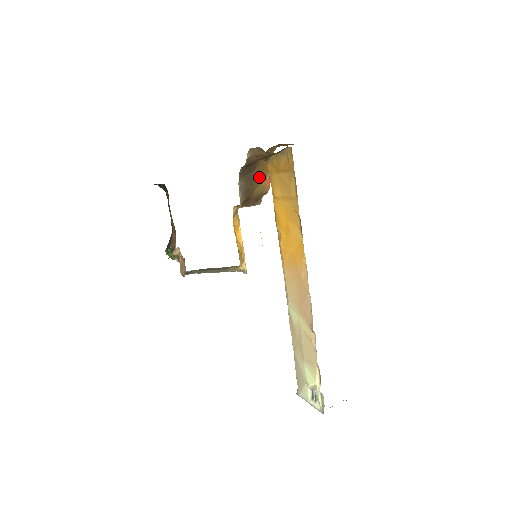
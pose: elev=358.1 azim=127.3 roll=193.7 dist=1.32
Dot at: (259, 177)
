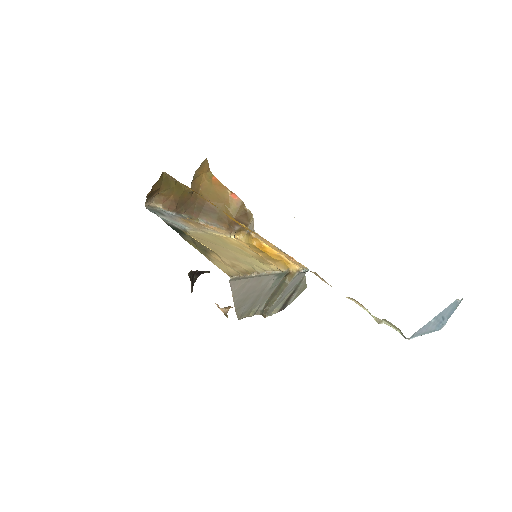
Dot at: (219, 202)
